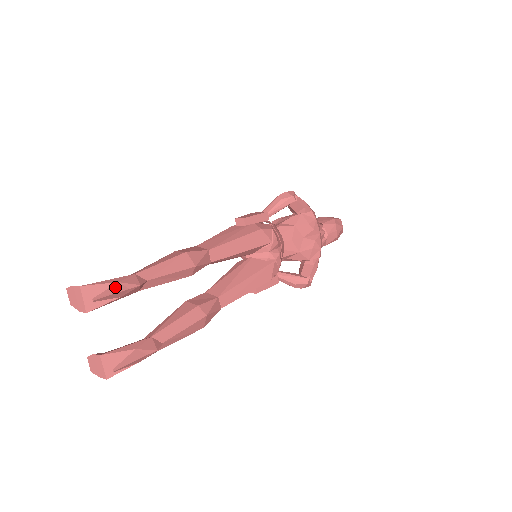
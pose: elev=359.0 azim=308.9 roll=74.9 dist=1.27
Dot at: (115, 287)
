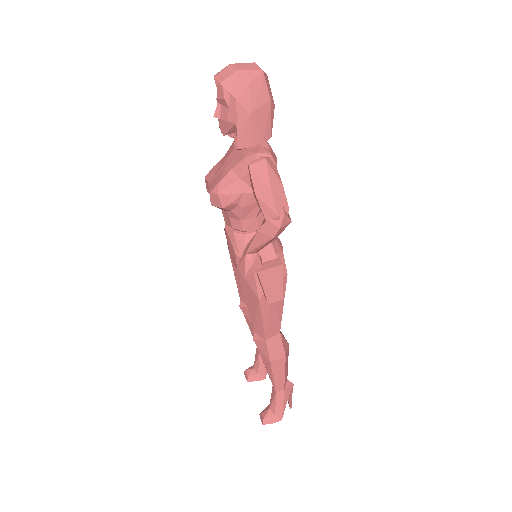
Dot at: (290, 400)
